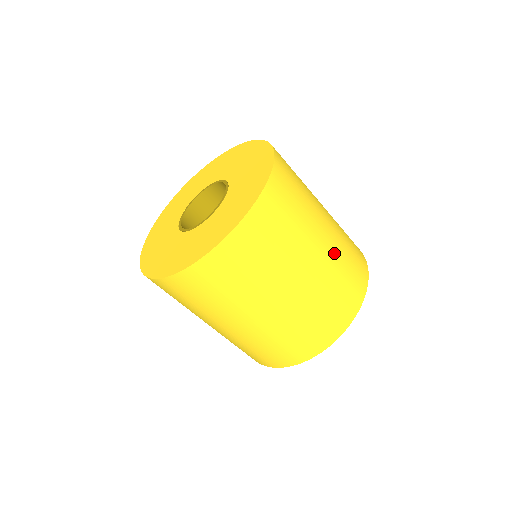
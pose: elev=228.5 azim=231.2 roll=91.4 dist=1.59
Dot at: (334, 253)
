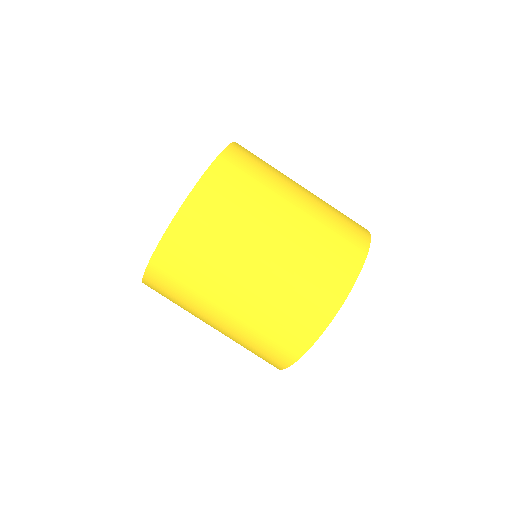
Dot at: (302, 236)
